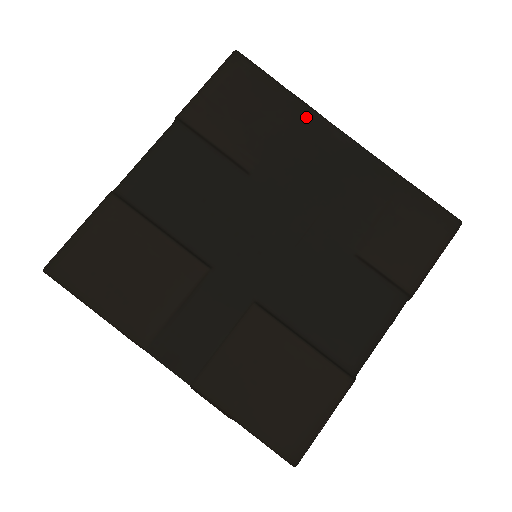
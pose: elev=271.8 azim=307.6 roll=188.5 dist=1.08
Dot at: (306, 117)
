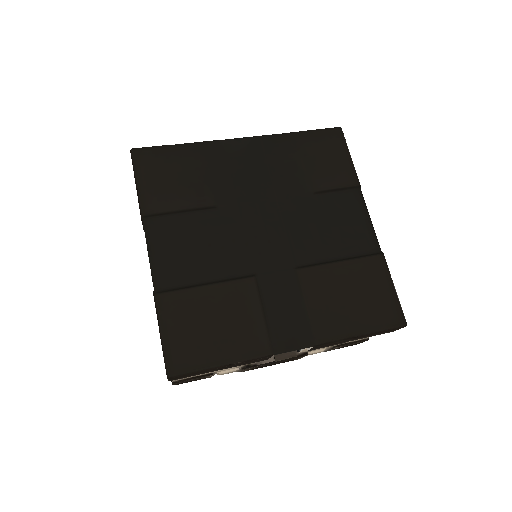
Dot at: (210, 149)
